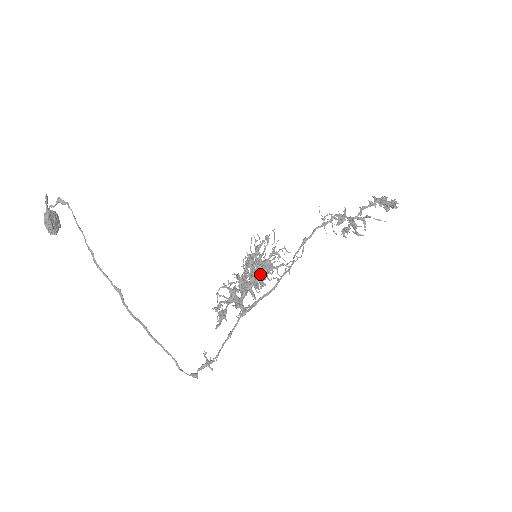
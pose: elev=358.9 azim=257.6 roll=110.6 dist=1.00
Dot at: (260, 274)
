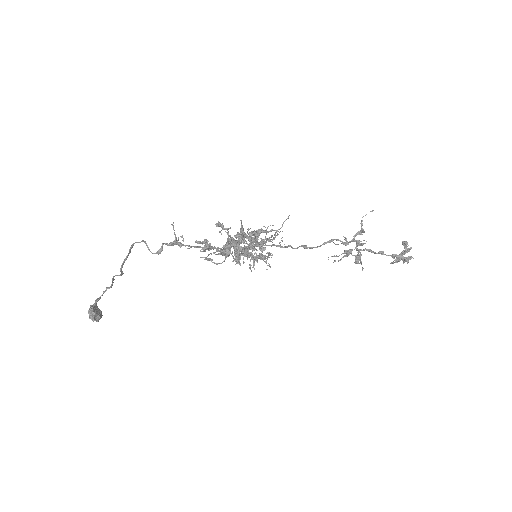
Dot at: occluded
